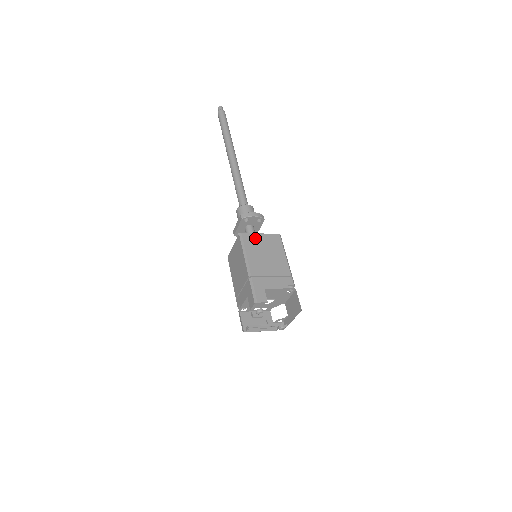
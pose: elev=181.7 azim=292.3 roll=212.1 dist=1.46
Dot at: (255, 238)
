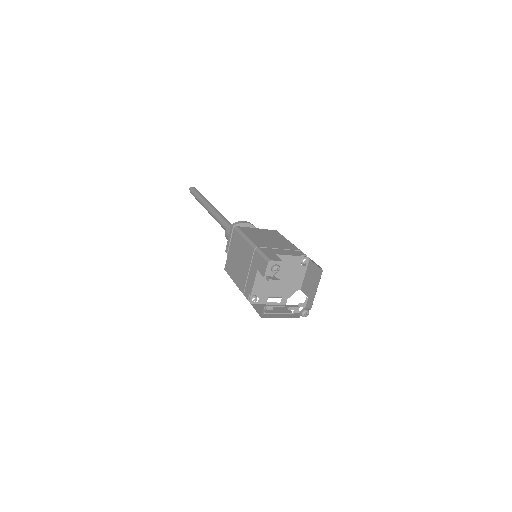
Dot at: (252, 230)
